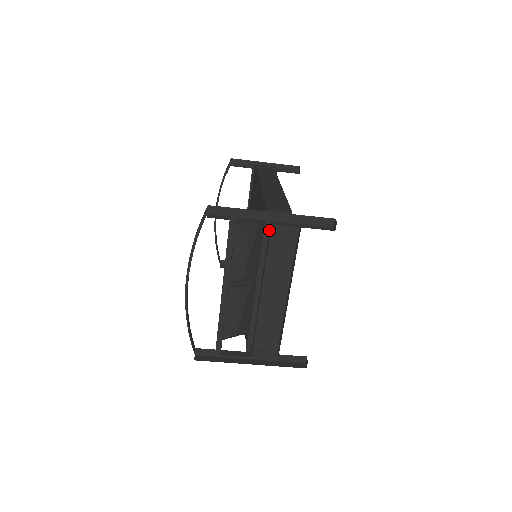
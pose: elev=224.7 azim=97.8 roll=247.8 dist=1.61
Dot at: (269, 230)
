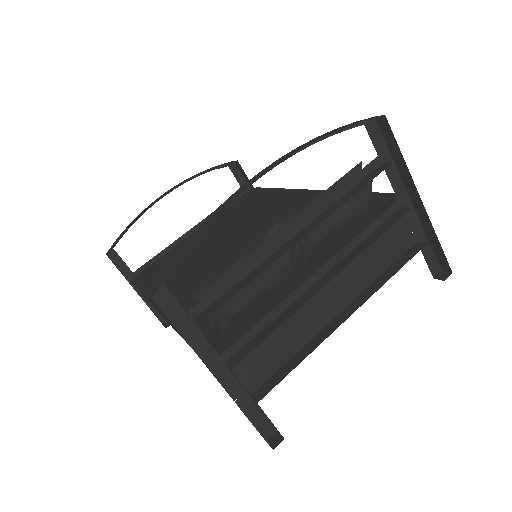
Dot at: (397, 214)
